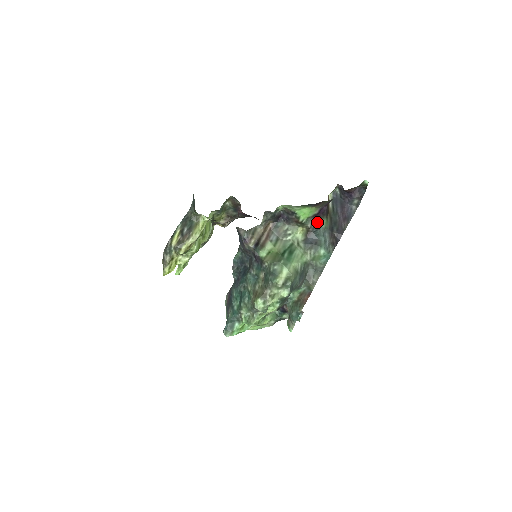
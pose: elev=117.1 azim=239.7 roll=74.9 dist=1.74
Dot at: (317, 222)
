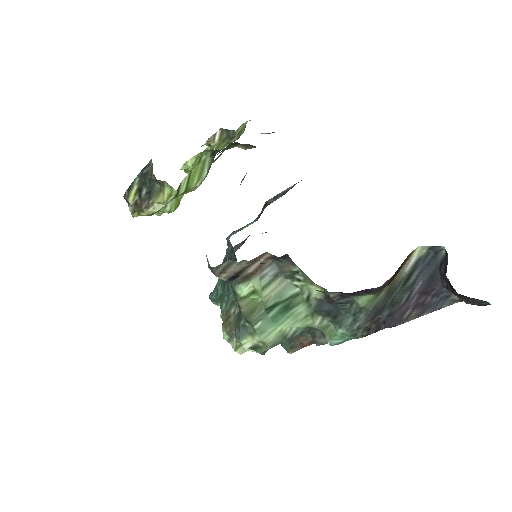
Dot at: (351, 295)
